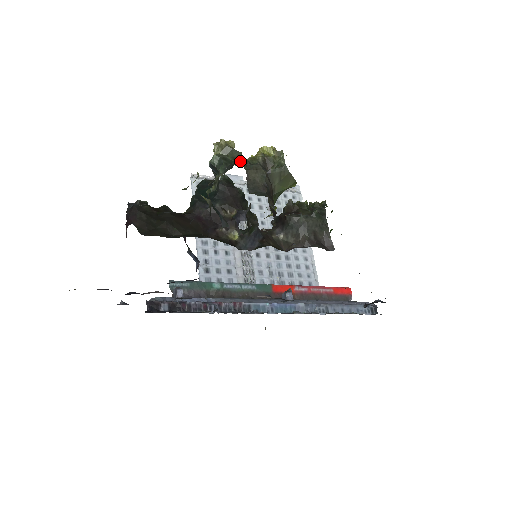
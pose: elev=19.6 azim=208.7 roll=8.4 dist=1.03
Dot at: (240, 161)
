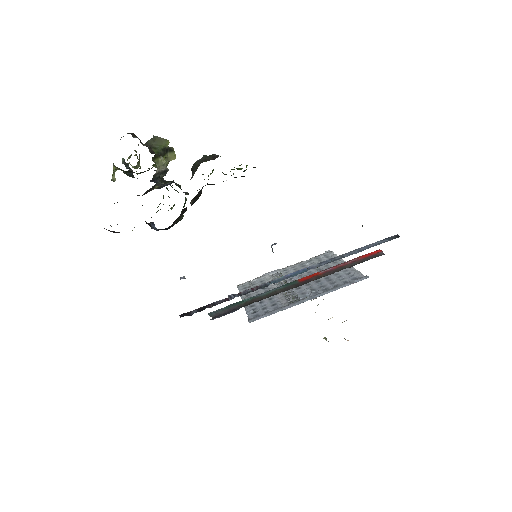
Dot at: occluded
